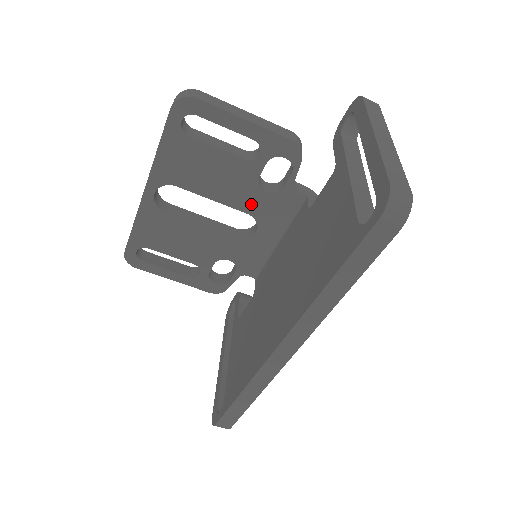
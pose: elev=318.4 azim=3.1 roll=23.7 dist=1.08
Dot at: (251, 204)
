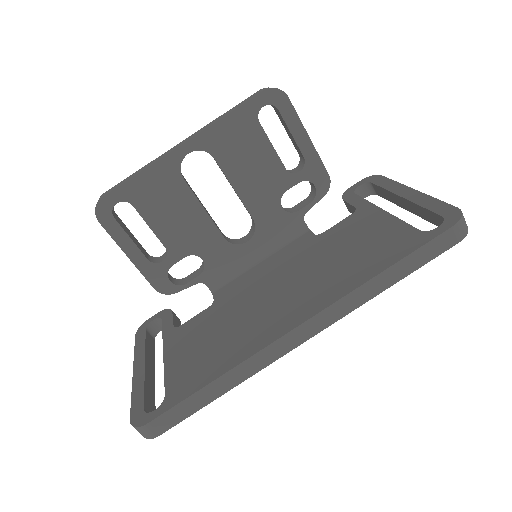
Dot at: (263, 212)
